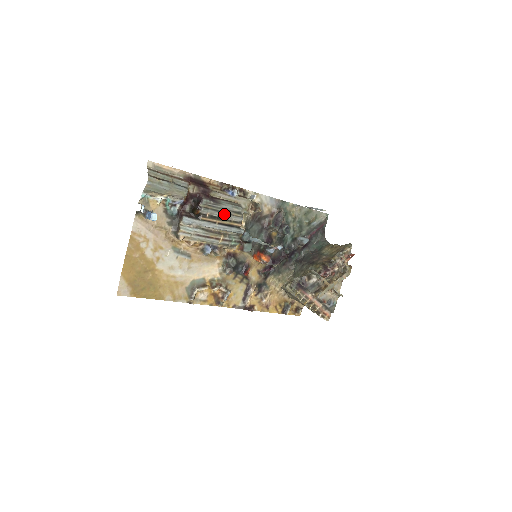
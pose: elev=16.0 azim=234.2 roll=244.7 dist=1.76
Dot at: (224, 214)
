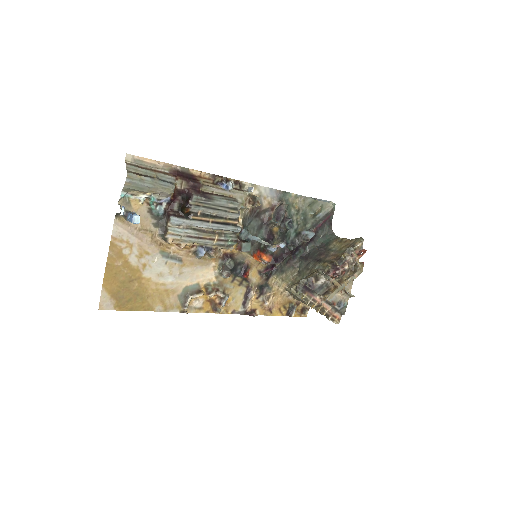
Dot at: (218, 211)
